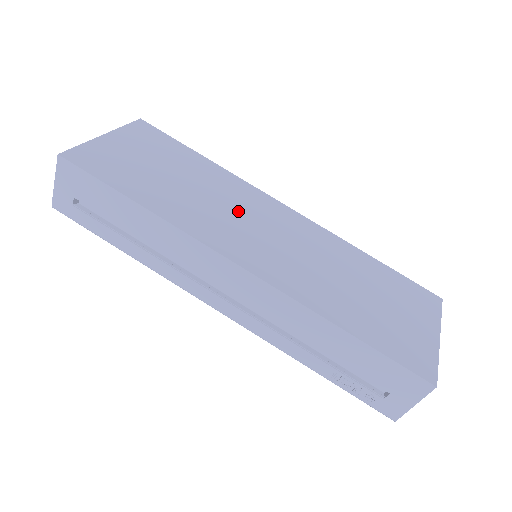
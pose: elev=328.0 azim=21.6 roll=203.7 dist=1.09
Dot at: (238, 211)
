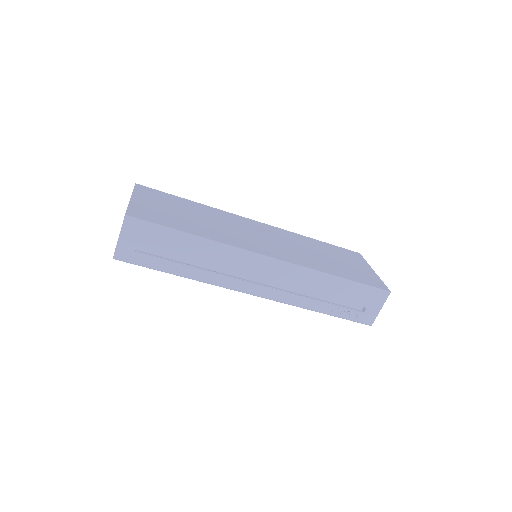
Dot at: (239, 229)
